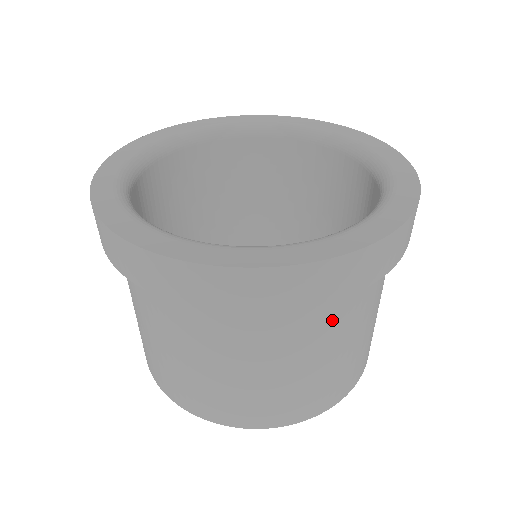
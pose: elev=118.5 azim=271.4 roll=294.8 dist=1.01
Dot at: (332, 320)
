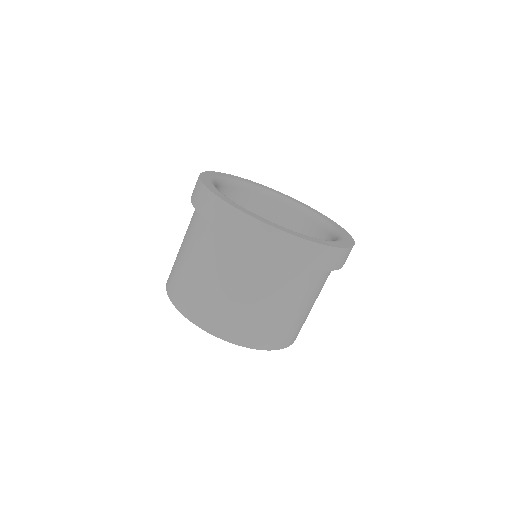
Dot at: (245, 267)
